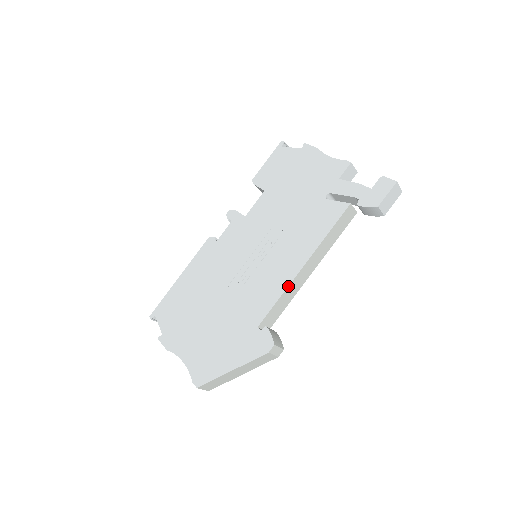
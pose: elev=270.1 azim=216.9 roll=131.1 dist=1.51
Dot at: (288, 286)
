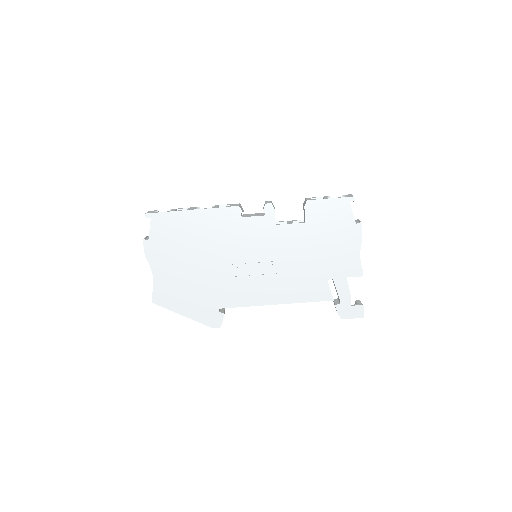
Dot at: occluded
